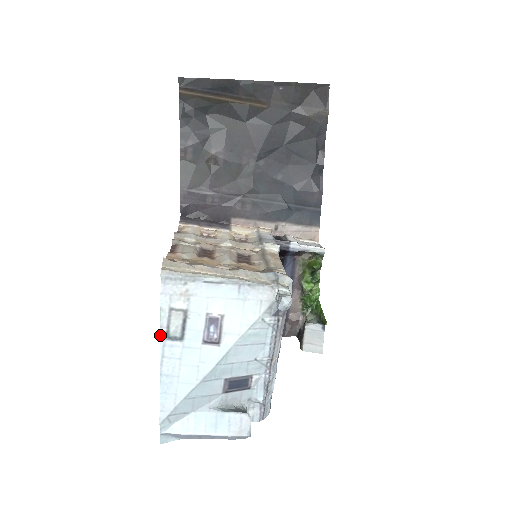
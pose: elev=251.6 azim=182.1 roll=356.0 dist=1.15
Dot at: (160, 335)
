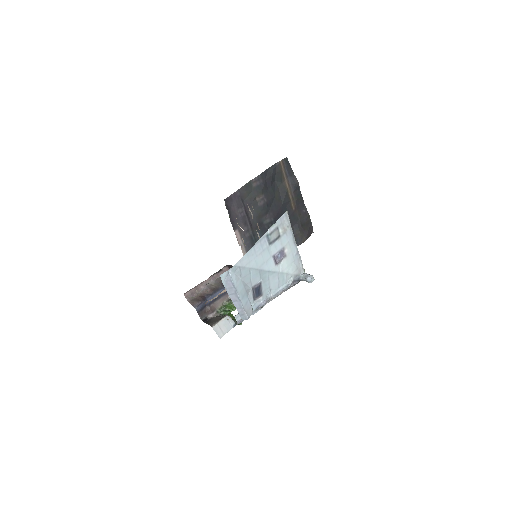
Dot at: (267, 231)
